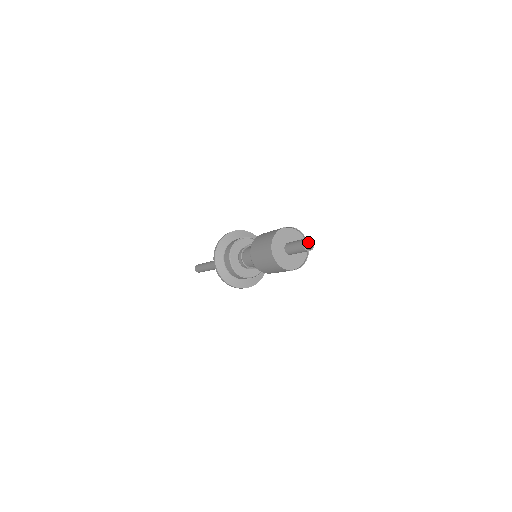
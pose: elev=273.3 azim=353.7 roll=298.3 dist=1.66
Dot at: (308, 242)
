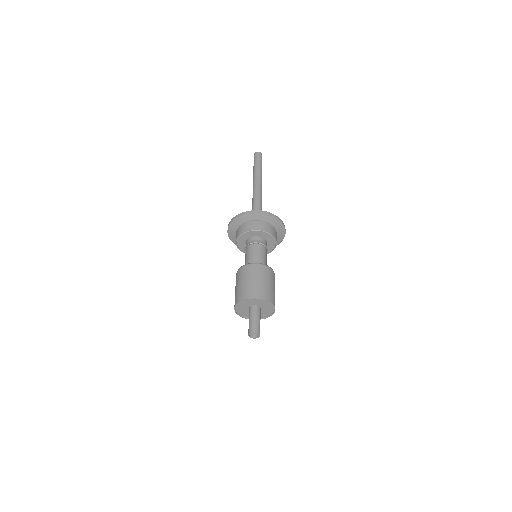
Dot at: (259, 330)
